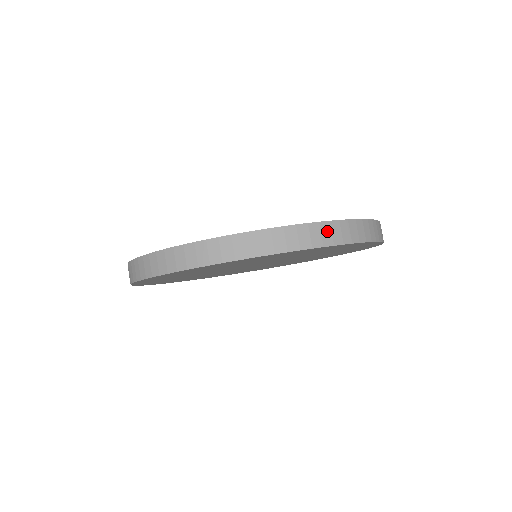
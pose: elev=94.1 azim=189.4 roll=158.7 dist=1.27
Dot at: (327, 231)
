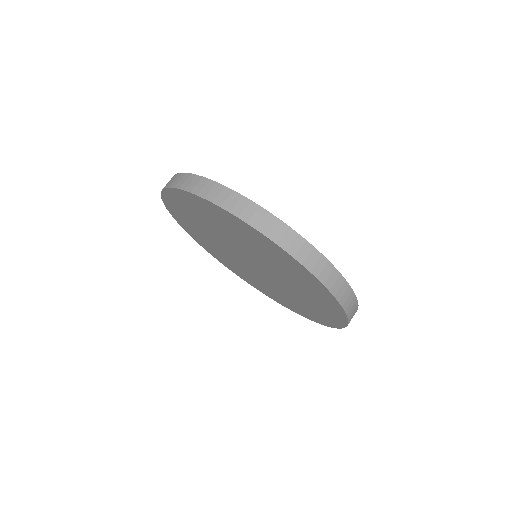
Dot at: (306, 251)
